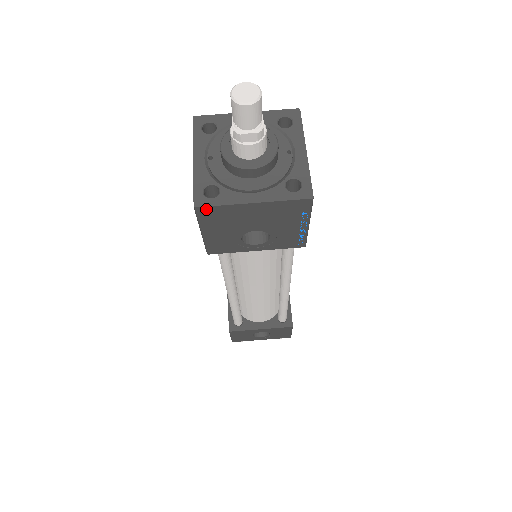
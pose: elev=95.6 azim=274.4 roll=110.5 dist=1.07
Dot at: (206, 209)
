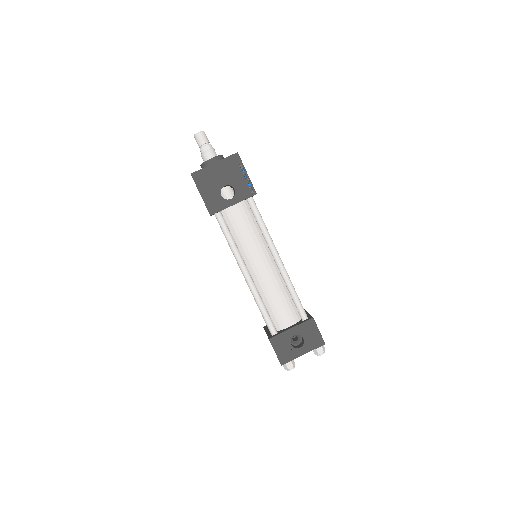
Dot at: (196, 174)
